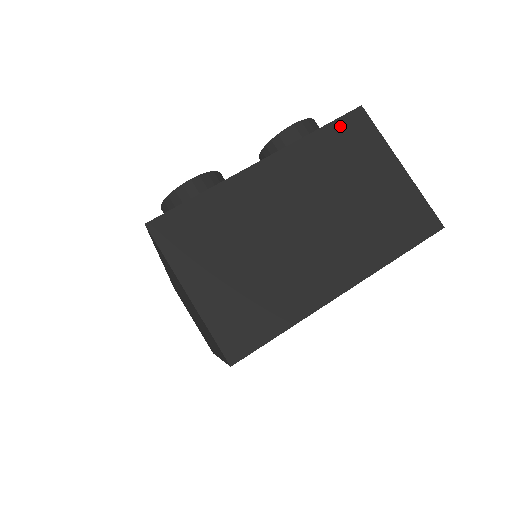
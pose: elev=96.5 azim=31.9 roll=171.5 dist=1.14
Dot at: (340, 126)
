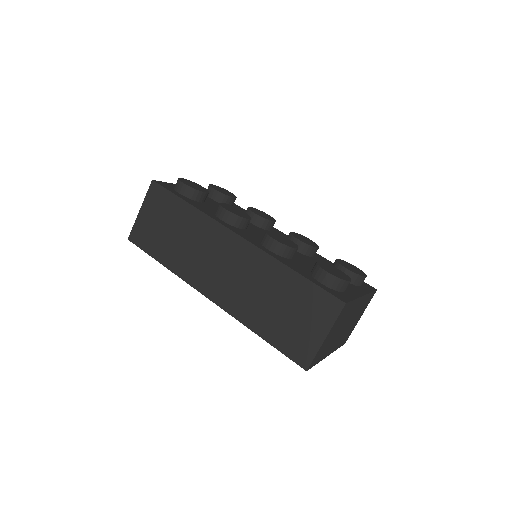
Dot at: (372, 294)
